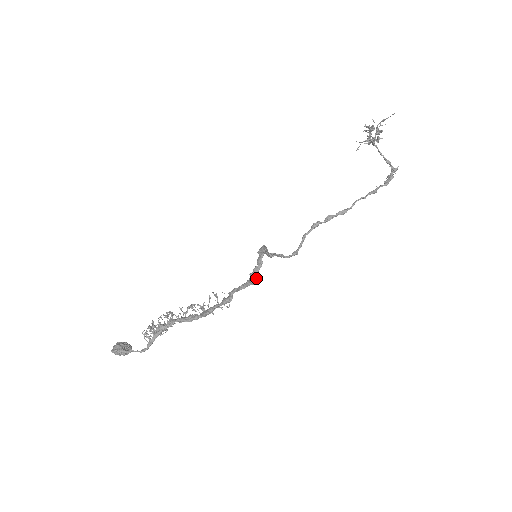
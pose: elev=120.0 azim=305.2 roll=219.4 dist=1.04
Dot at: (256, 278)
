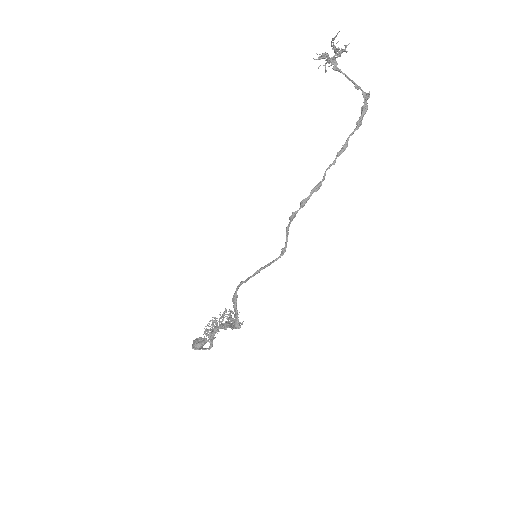
Dot at: (238, 326)
